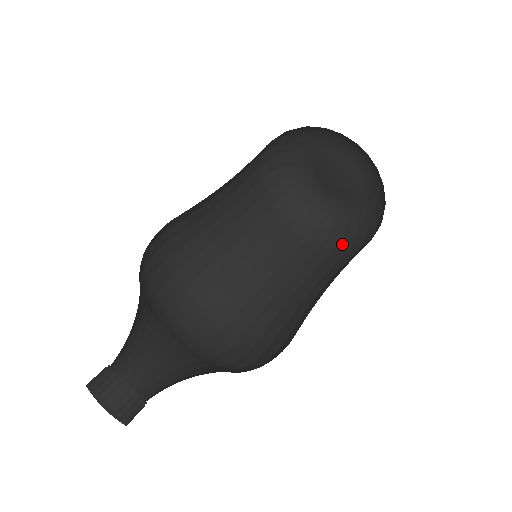
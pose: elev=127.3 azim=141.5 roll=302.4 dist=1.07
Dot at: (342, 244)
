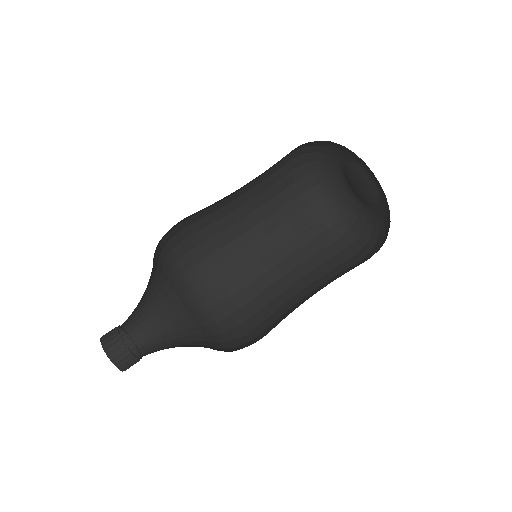
Dot at: (353, 246)
